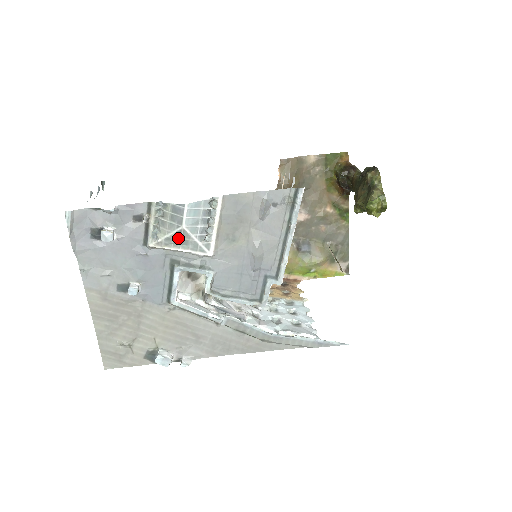
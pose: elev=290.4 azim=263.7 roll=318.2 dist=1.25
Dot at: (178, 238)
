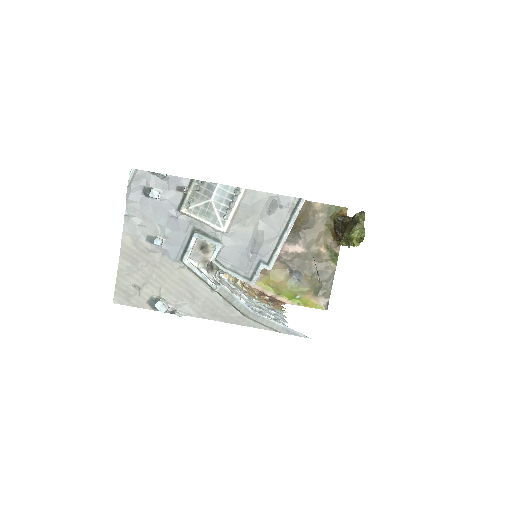
Dot at: (204, 209)
